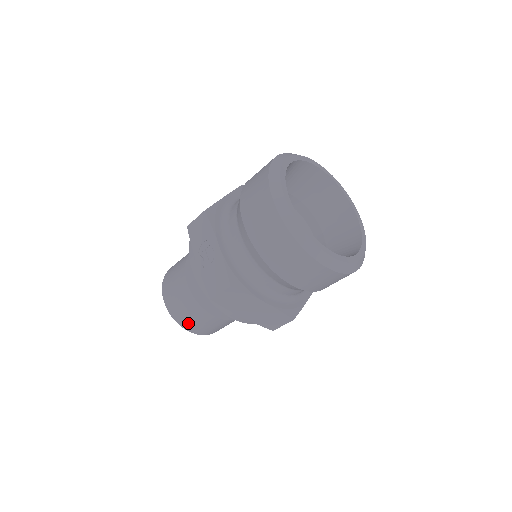
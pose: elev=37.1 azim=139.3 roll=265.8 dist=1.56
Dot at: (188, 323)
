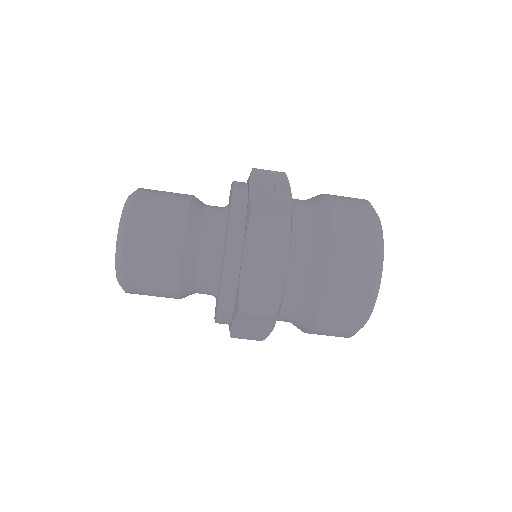
Dot at: (140, 231)
